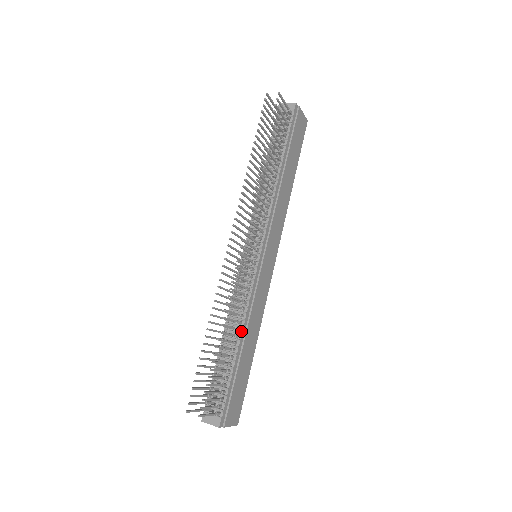
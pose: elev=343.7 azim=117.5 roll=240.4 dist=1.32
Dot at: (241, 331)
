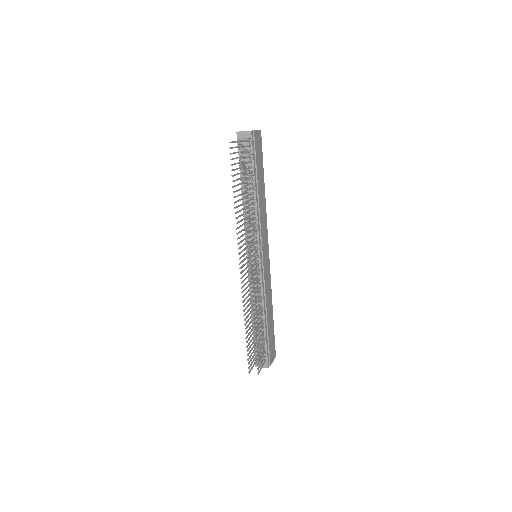
Dot at: (263, 311)
